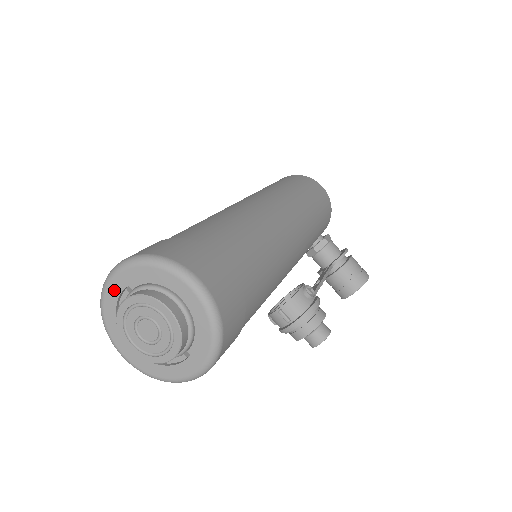
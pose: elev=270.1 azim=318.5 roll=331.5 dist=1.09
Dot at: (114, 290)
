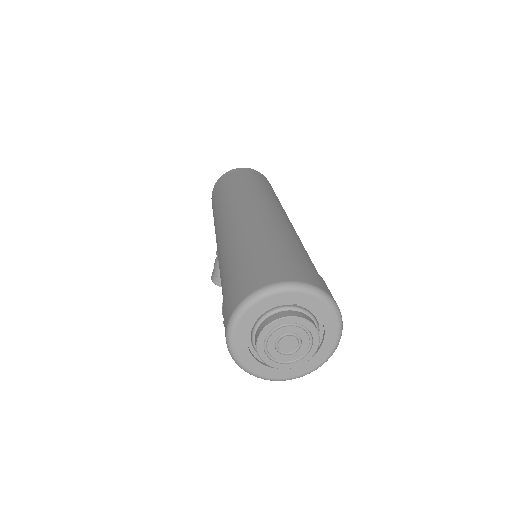
Dot at: (290, 298)
